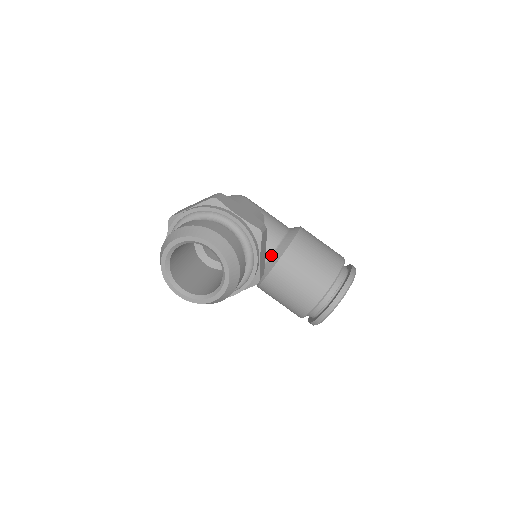
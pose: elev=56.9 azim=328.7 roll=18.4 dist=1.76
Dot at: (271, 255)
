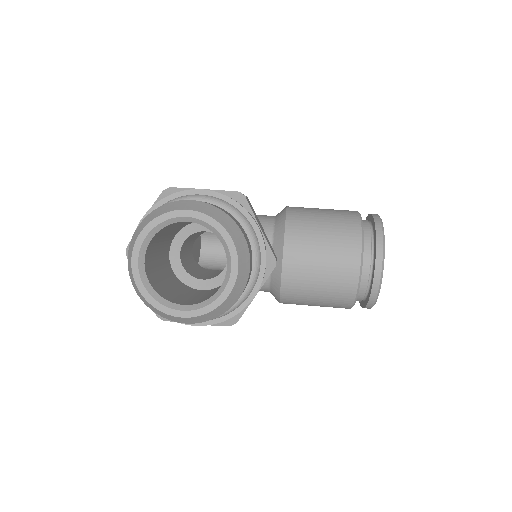
Dot at: (272, 243)
